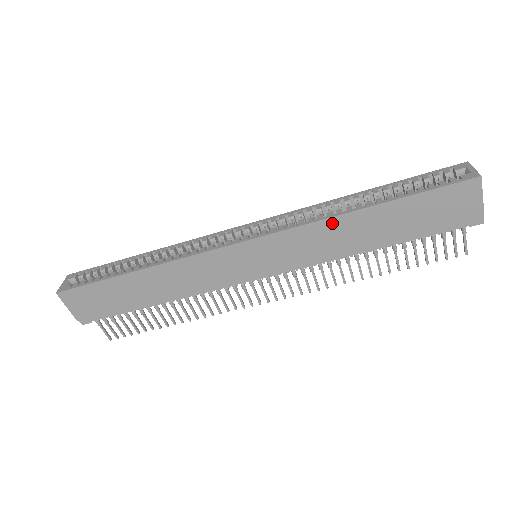
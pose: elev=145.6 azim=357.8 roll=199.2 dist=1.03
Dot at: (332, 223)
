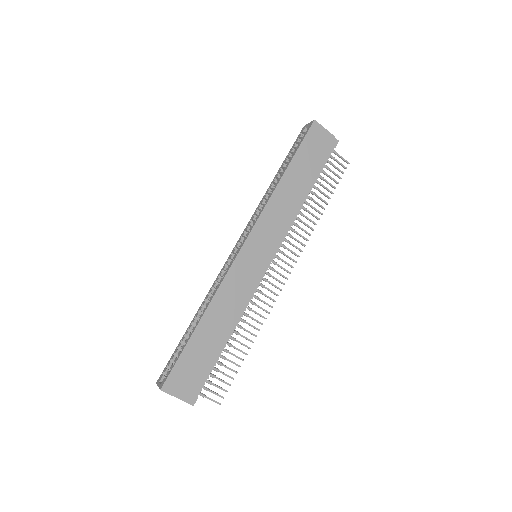
Dot at: (275, 197)
